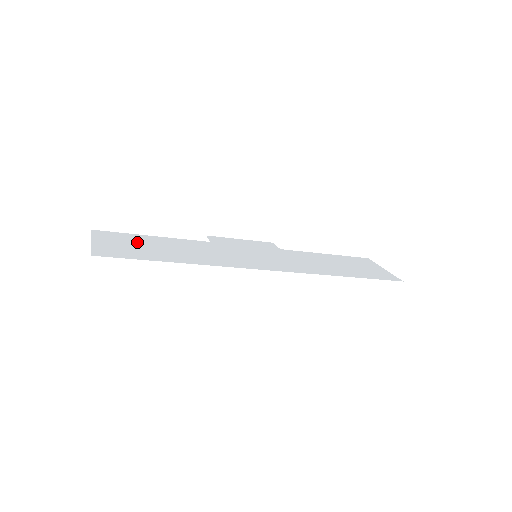
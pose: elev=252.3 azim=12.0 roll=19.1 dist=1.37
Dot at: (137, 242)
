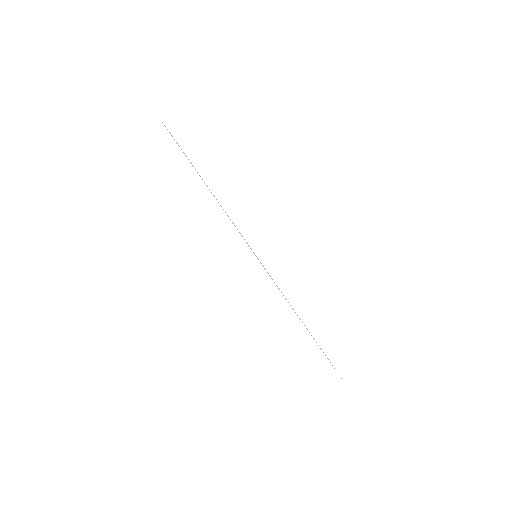
Dot at: occluded
